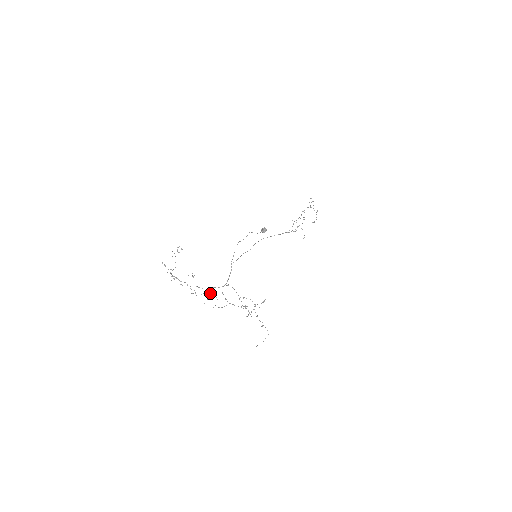
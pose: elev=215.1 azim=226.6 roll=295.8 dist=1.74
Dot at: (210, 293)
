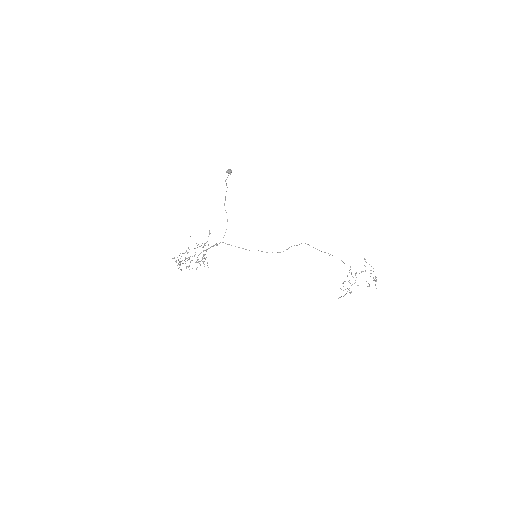
Dot at: occluded
